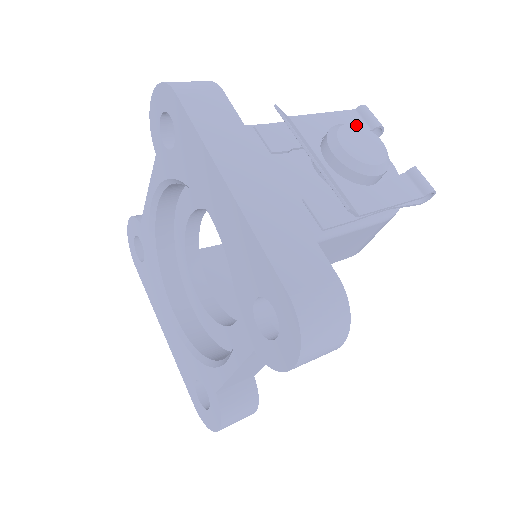
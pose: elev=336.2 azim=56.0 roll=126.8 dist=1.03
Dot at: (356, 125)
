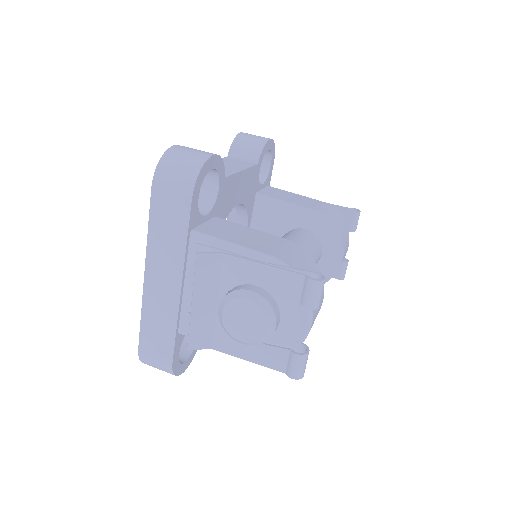
Dot at: (256, 304)
